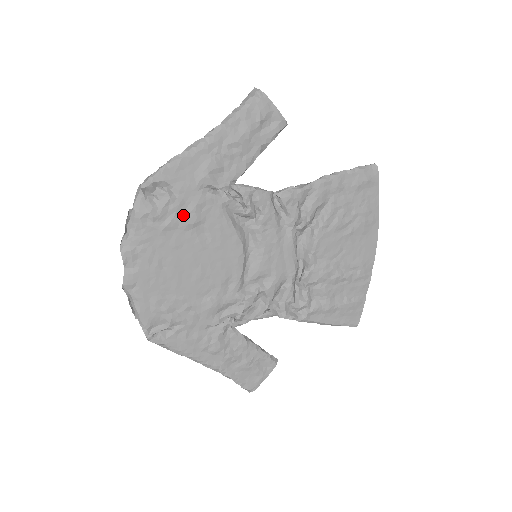
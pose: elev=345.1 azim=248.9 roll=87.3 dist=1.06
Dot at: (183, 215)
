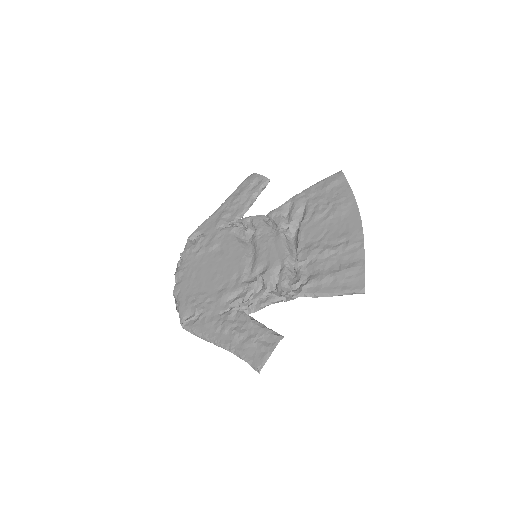
Dot at: (208, 244)
